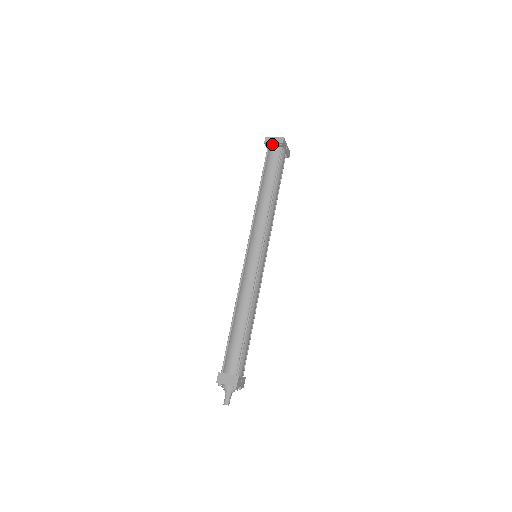
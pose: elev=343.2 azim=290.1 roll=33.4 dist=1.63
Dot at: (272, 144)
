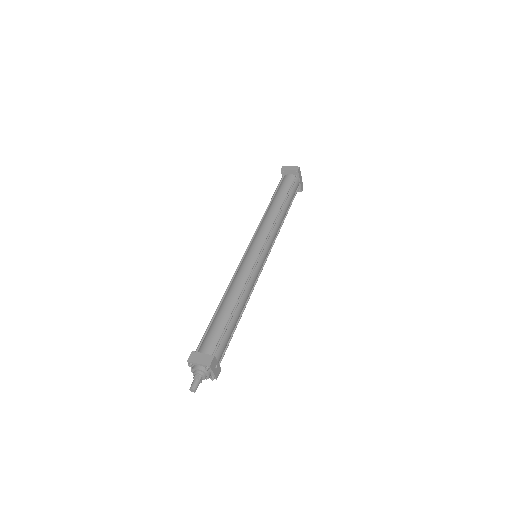
Dot at: (288, 171)
